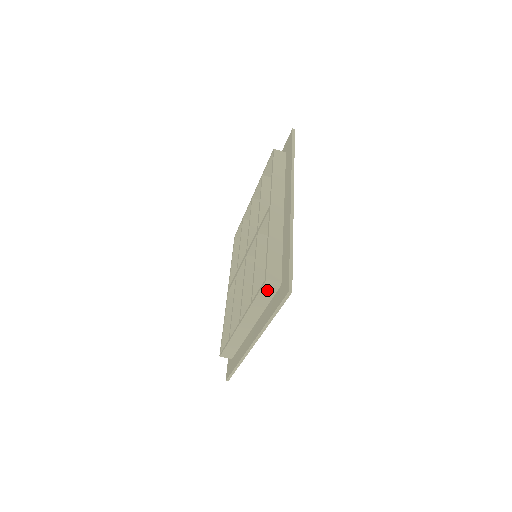
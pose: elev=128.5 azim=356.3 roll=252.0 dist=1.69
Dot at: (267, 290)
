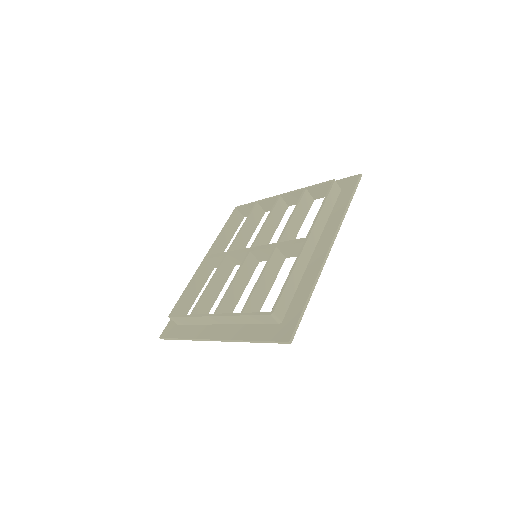
Dot at: (265, 318)
